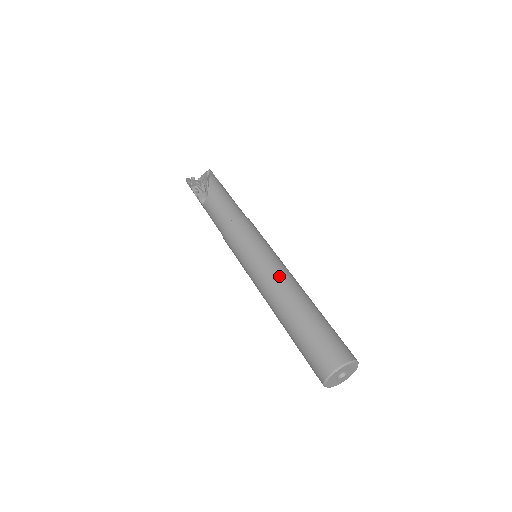
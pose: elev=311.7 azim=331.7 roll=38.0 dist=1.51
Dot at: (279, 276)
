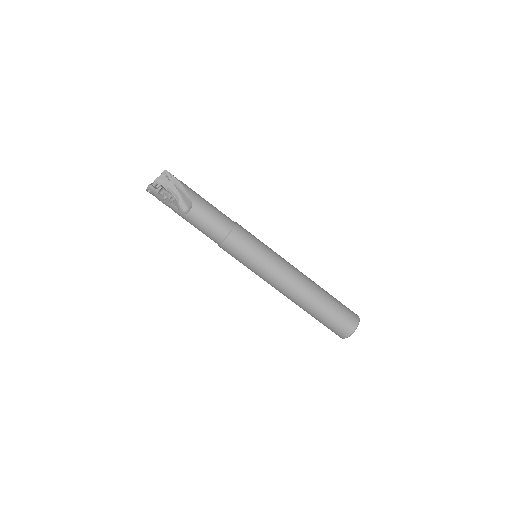
Dot at: (295, 272)
